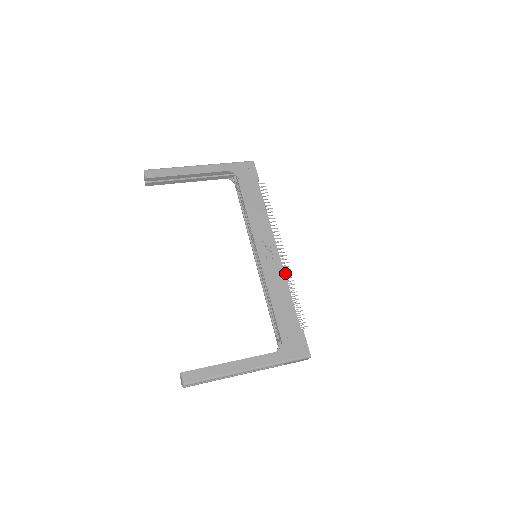
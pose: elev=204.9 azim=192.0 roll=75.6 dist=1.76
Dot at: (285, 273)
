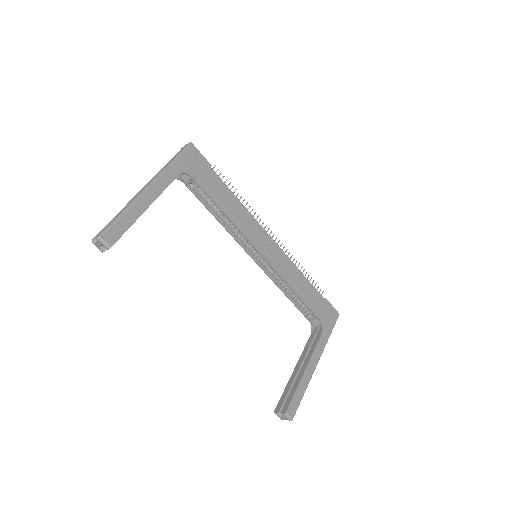
Dot at: occluded
